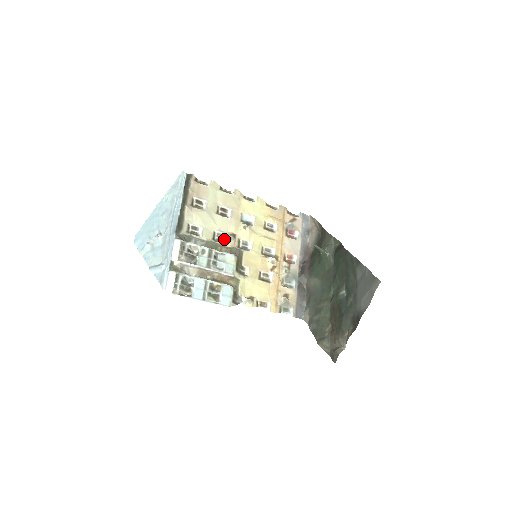
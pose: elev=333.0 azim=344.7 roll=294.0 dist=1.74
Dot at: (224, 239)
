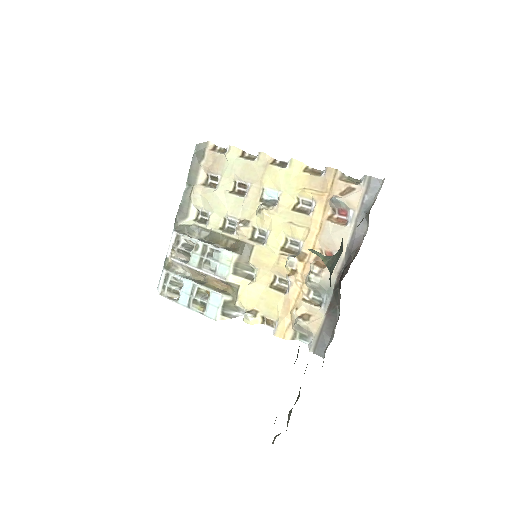
Dot at: occluded
